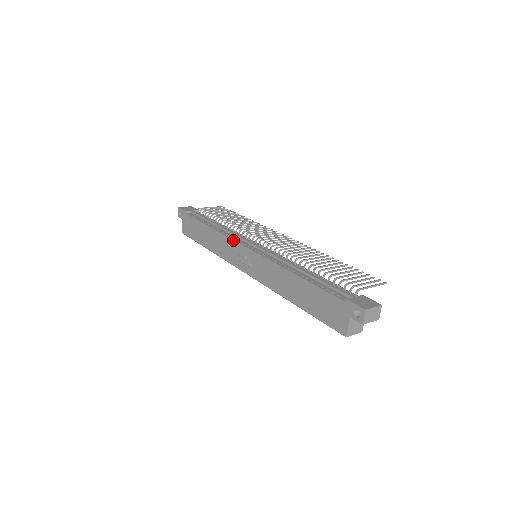
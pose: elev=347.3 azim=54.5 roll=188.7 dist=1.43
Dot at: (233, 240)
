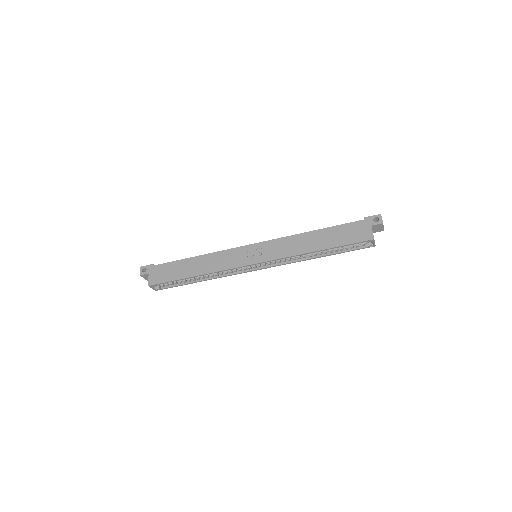
Dot at: (233, 248)
